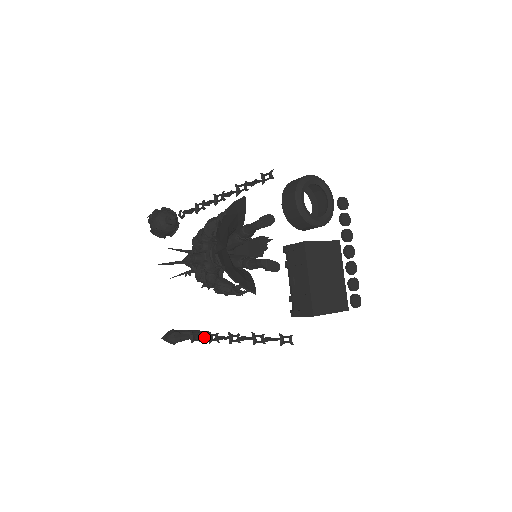
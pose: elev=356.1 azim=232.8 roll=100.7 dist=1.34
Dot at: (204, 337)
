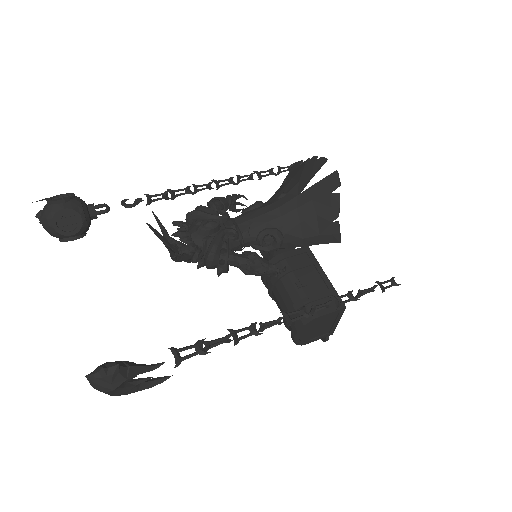
Dot at: occluded
